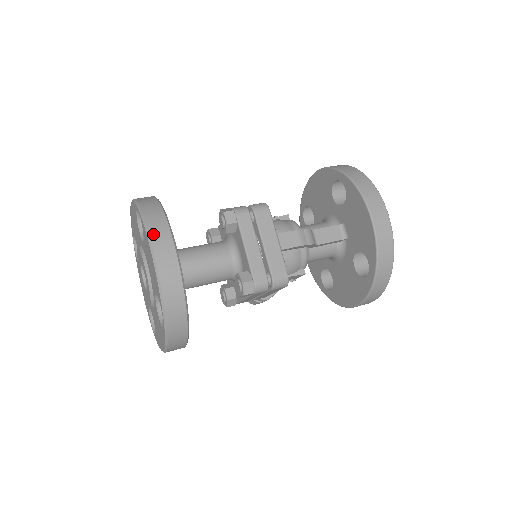
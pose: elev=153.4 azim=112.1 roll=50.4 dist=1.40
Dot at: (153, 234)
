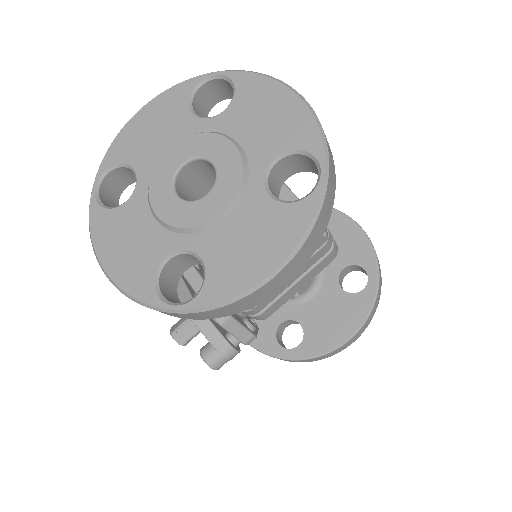
Dot at: (273, 80)
